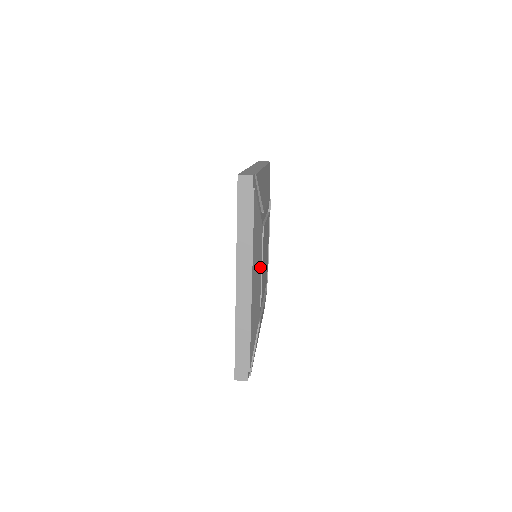
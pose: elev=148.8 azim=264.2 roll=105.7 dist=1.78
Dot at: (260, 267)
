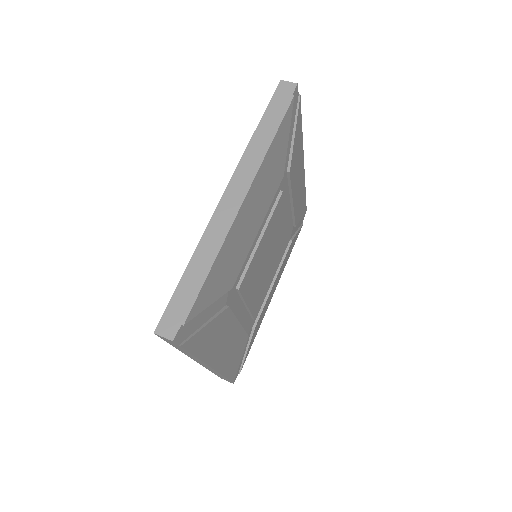
Dot at: (235, 326)
